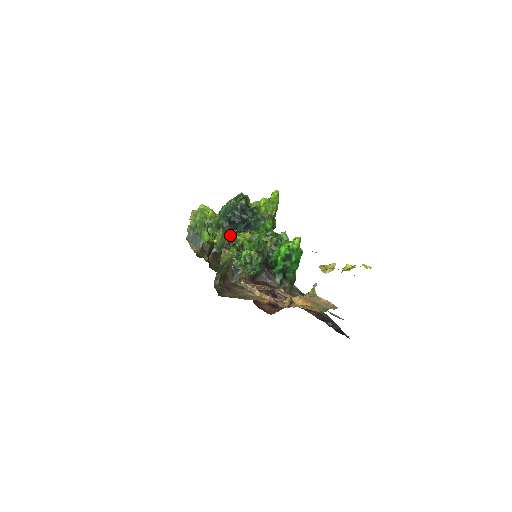
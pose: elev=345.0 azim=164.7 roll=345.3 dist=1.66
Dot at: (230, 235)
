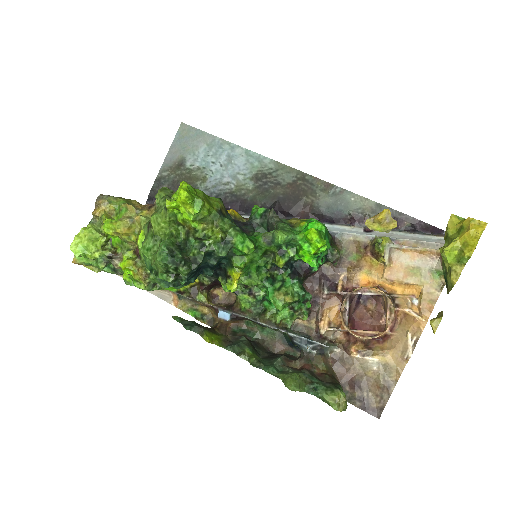
Dot at: (200, 274)
